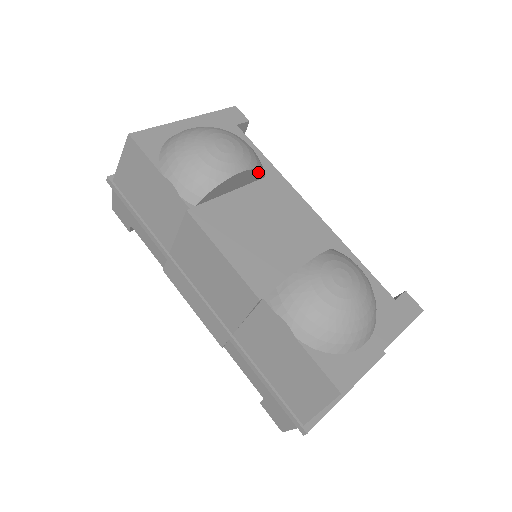
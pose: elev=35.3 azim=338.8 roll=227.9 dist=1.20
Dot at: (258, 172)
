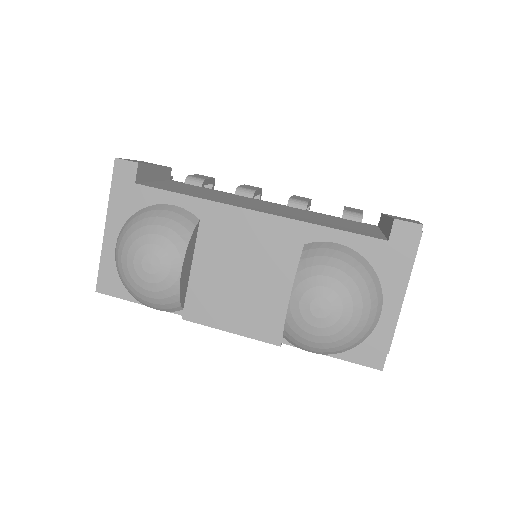
Dot at: (191, 239)
